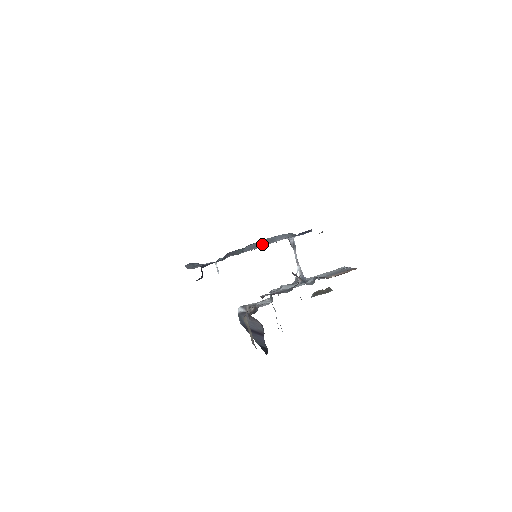
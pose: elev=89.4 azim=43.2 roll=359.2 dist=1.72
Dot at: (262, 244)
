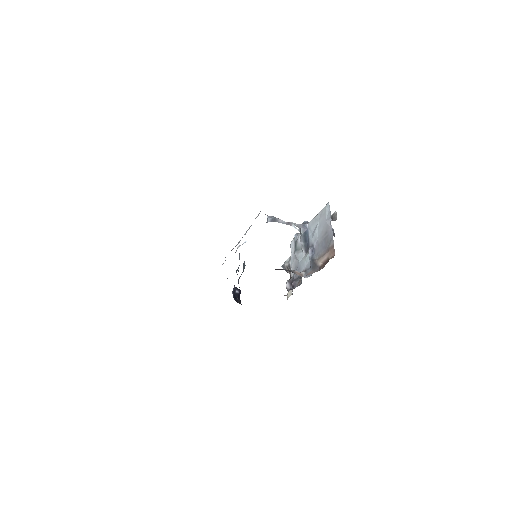
Dot at: occluded
